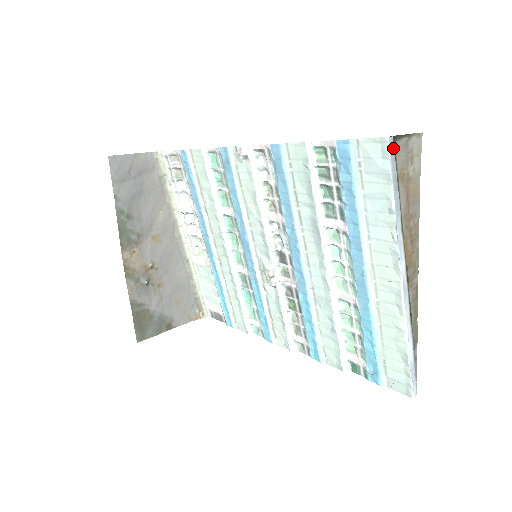
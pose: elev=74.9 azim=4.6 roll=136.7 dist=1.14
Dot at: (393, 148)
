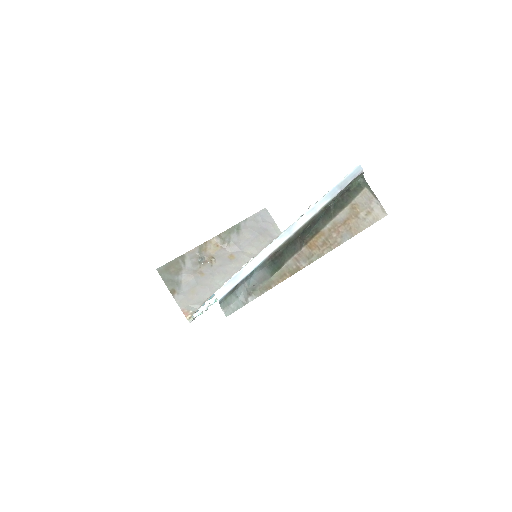
Dot at: (358, 173)
